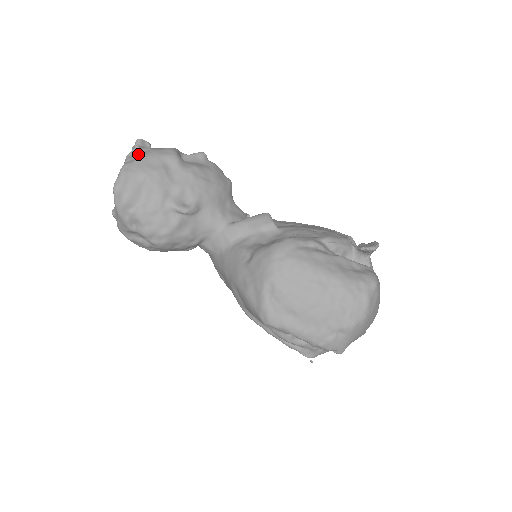
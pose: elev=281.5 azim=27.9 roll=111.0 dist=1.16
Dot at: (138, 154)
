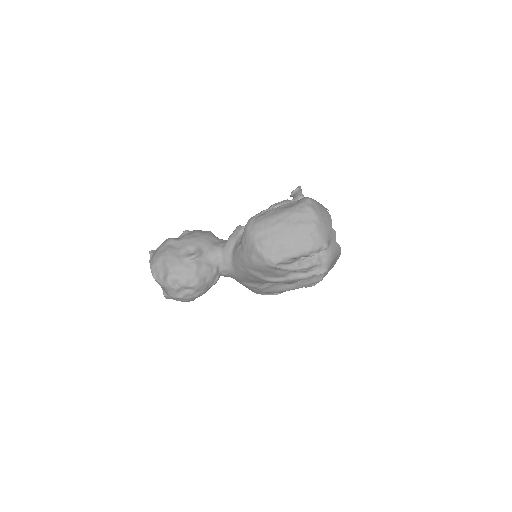
Dot at: (153, 255)
